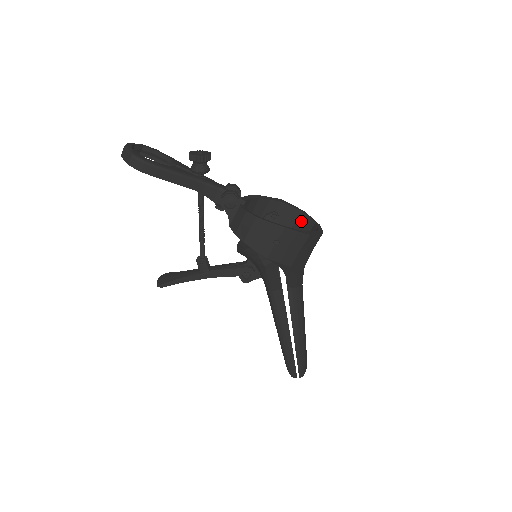
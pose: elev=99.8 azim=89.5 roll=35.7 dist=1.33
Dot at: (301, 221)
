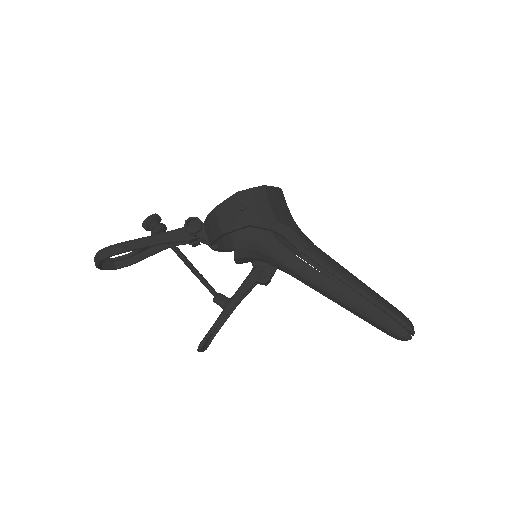
Dot at: occluded
